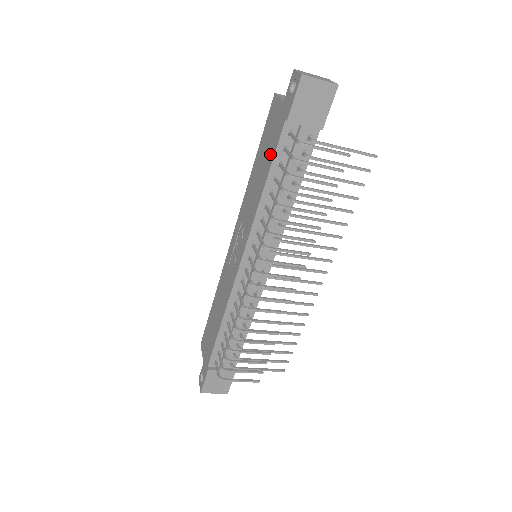
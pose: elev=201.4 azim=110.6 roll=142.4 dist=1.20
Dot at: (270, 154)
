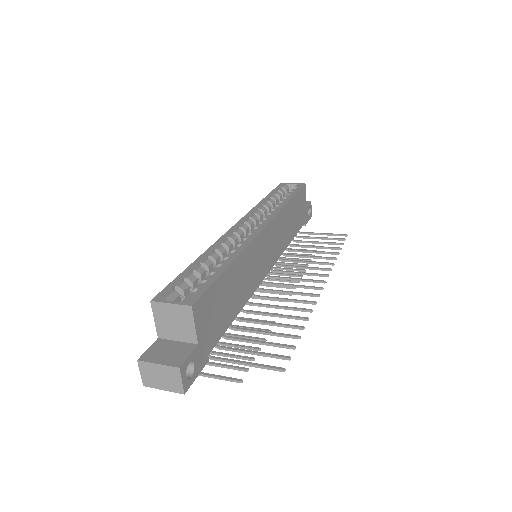
Dot at: occluded
